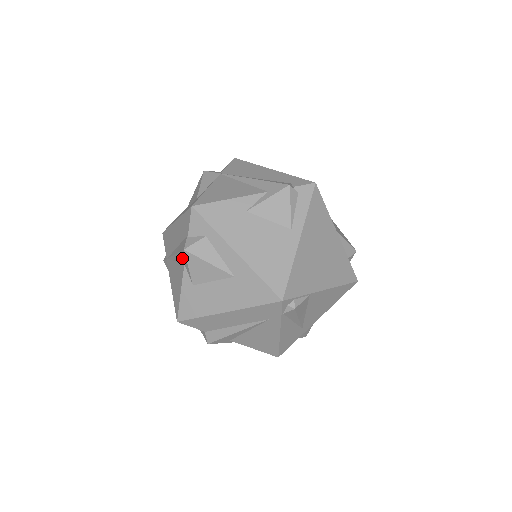
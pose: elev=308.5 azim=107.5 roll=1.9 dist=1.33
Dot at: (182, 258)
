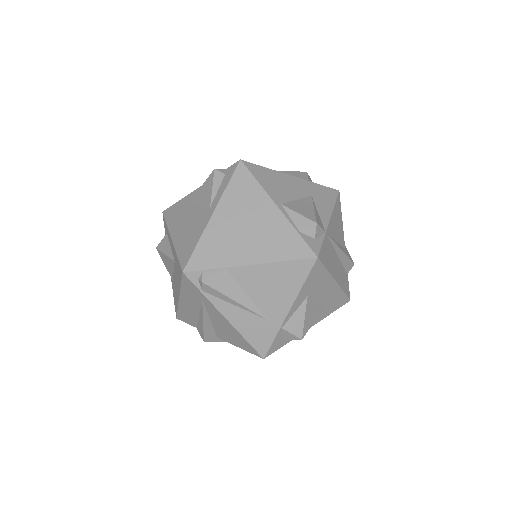
Dot at: occluded
